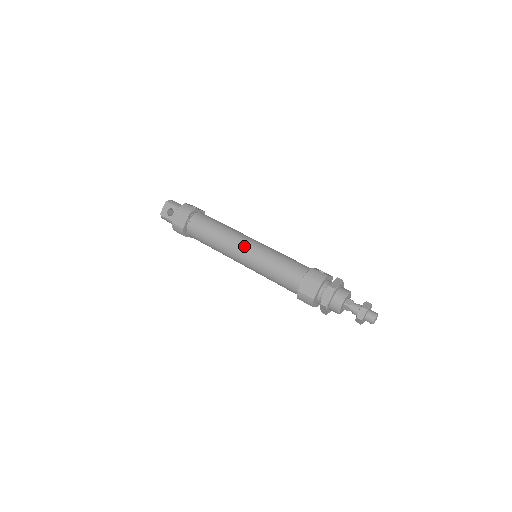
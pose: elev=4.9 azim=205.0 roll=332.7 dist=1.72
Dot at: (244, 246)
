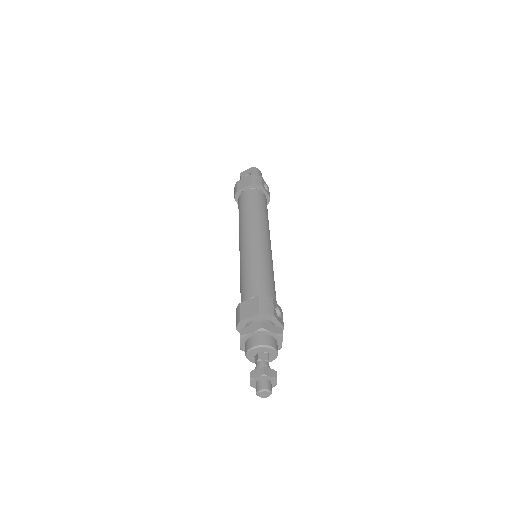
Dot at: (253, 236)
